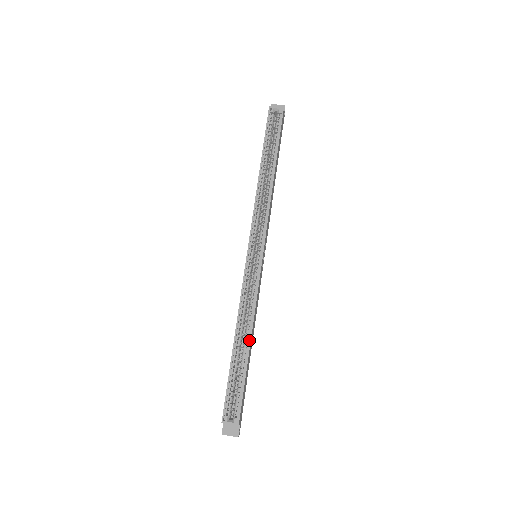
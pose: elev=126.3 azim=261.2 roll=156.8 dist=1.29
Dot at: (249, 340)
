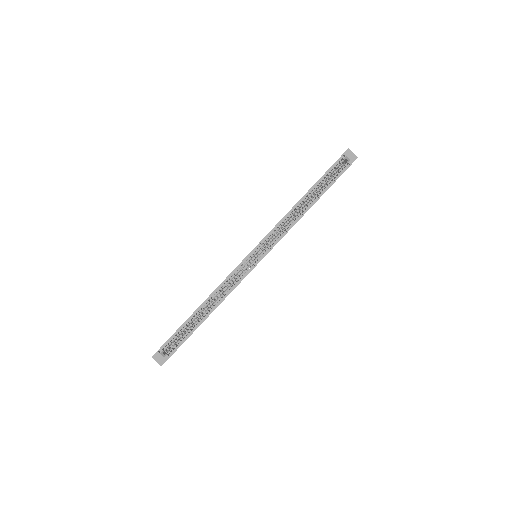
Dot at: (211, 312)
